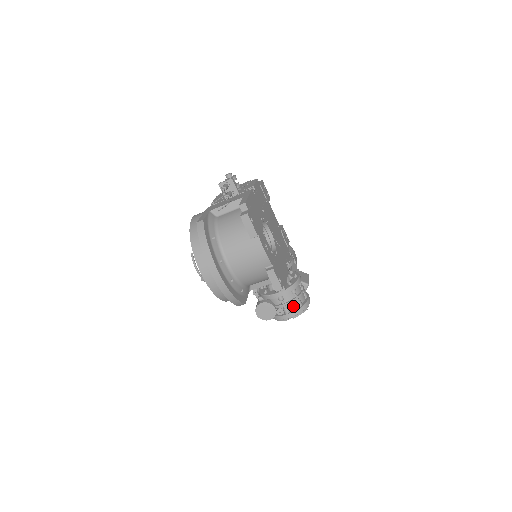
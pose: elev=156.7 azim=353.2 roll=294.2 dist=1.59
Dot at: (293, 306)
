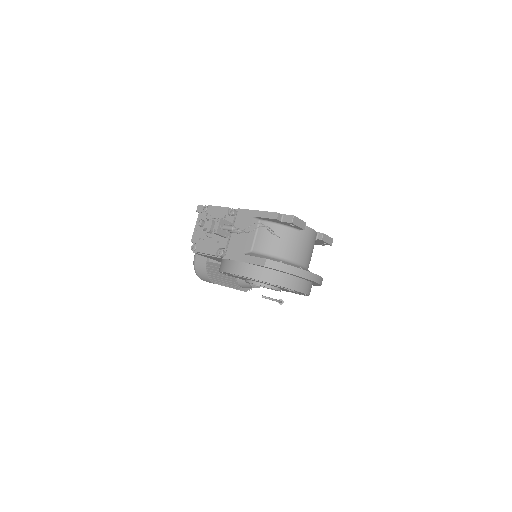
Dot at: occluded
